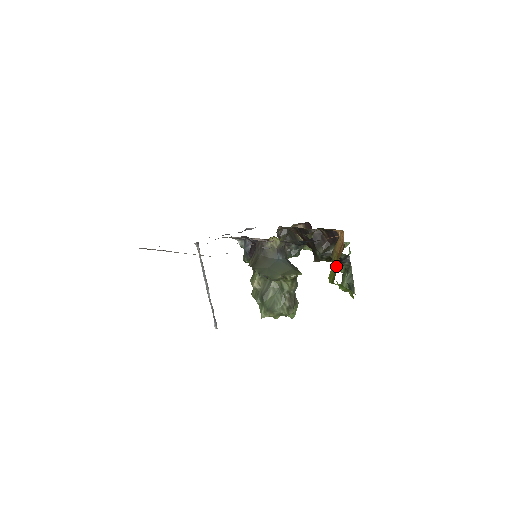
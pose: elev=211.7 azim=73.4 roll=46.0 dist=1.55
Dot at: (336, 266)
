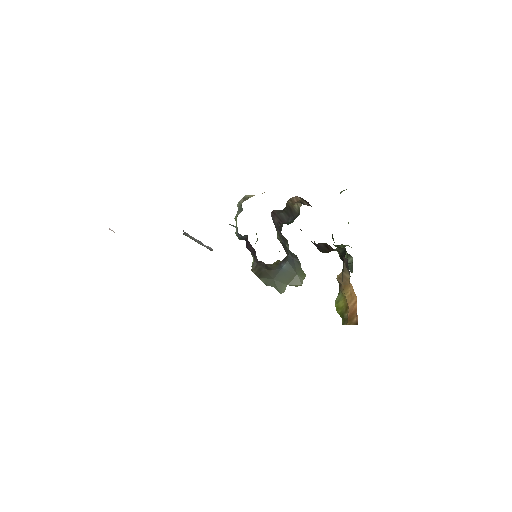
Dot at: (345, 310)
